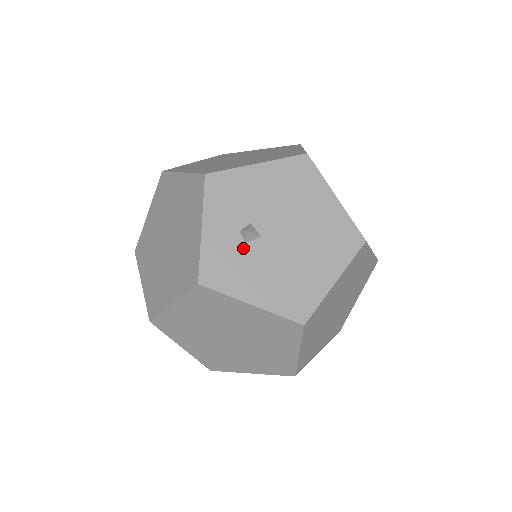
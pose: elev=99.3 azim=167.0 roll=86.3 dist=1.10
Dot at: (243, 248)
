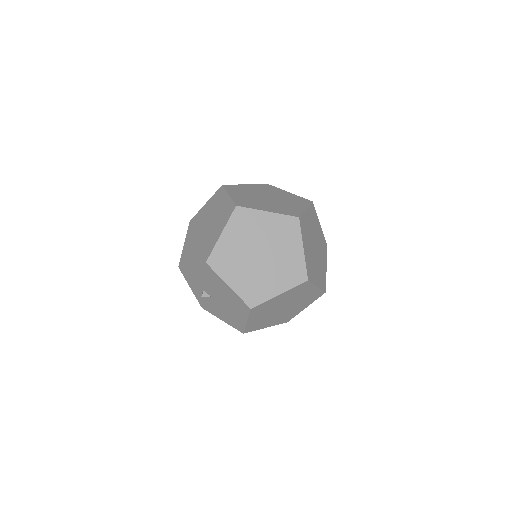
Dot at: (207, 299)
